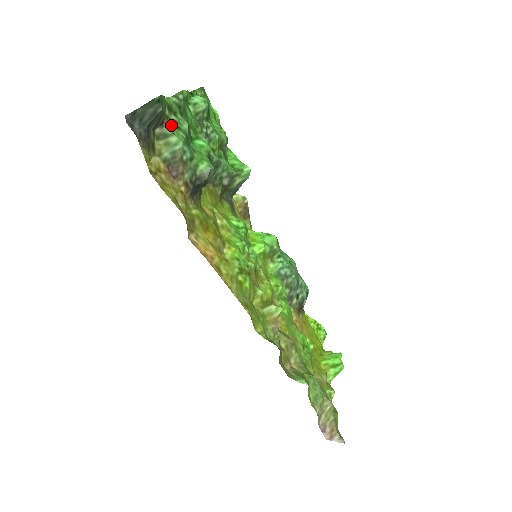
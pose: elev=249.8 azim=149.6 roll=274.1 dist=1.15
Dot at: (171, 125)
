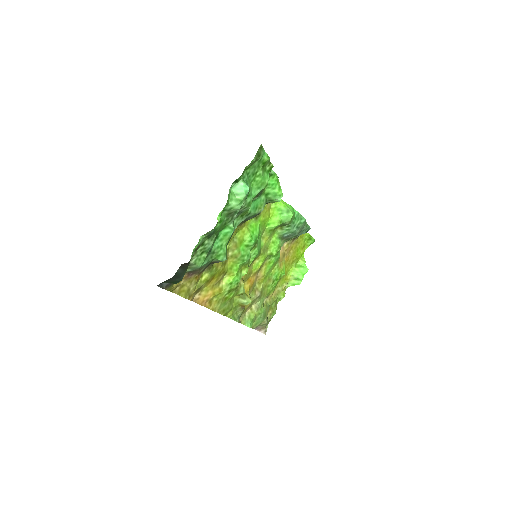
Dot at: (196, 257)
